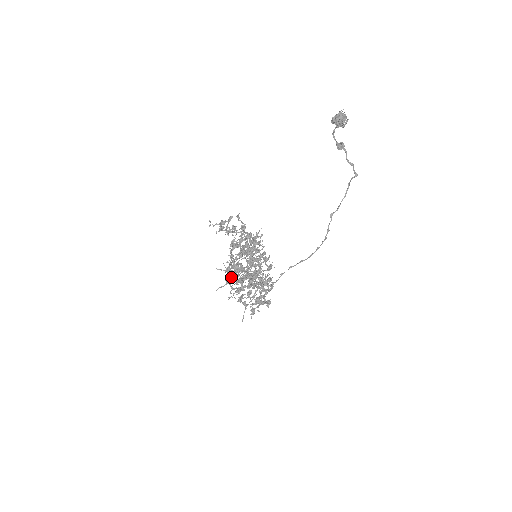
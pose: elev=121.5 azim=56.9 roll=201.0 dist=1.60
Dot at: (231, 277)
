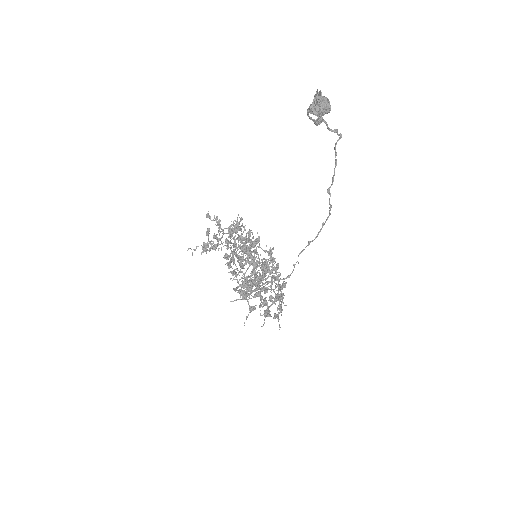
Dot at: (239, 286)
